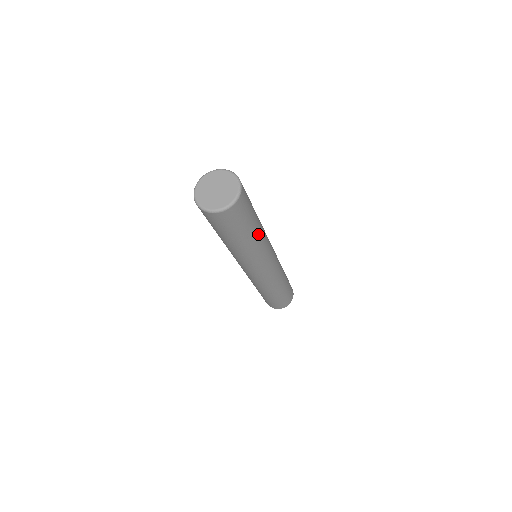
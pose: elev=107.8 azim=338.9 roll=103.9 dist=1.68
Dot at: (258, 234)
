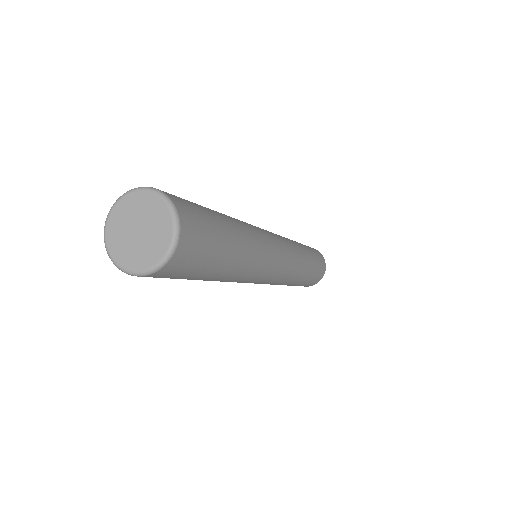
Dot at: (242, 254)
